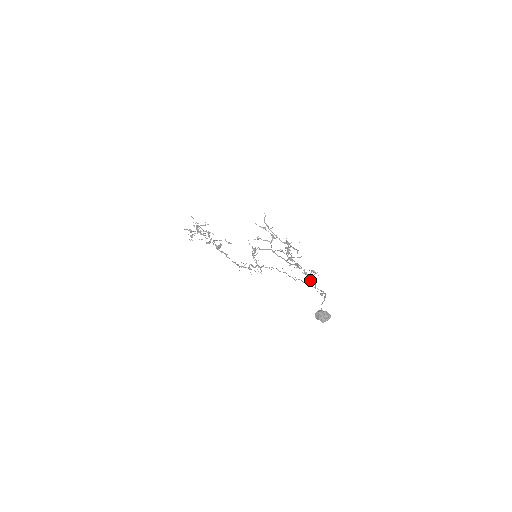
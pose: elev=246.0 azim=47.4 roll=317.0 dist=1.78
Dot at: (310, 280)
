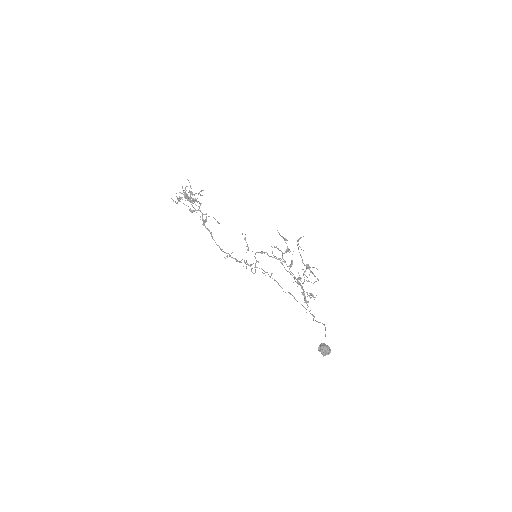
Dot at: (305, 301)
